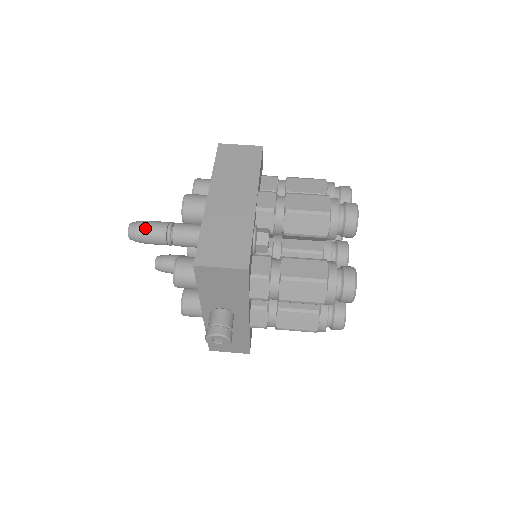
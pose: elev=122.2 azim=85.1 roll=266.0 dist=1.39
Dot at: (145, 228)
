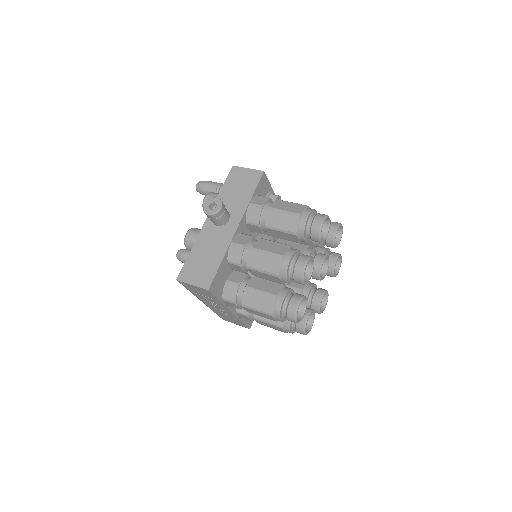
Dot at: (210, 181)
